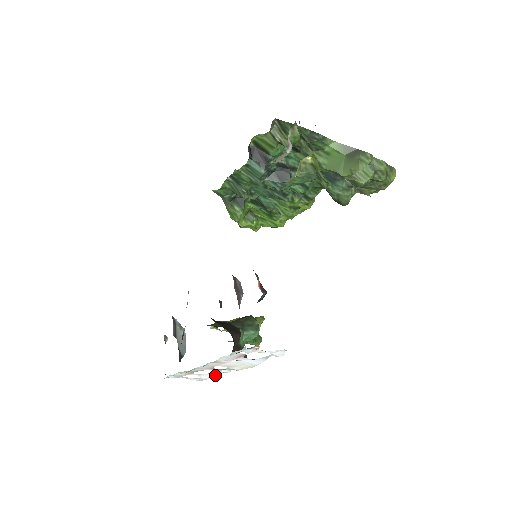
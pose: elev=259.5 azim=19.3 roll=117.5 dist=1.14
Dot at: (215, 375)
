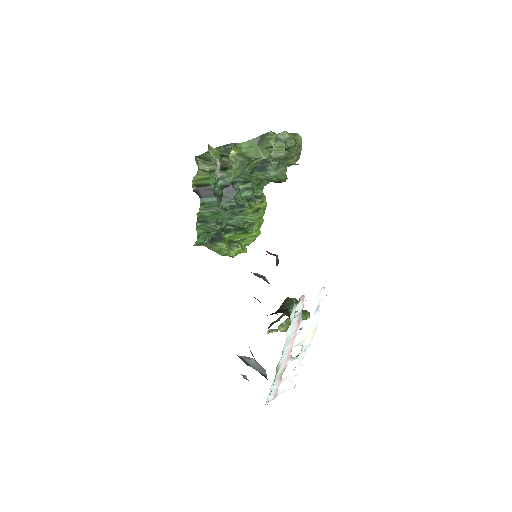
Dot at: (299, 368)
